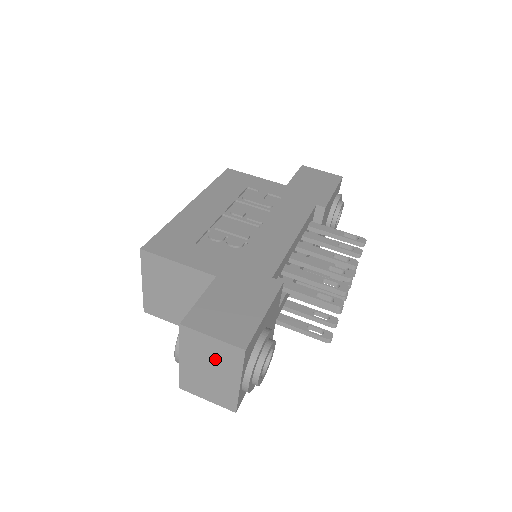
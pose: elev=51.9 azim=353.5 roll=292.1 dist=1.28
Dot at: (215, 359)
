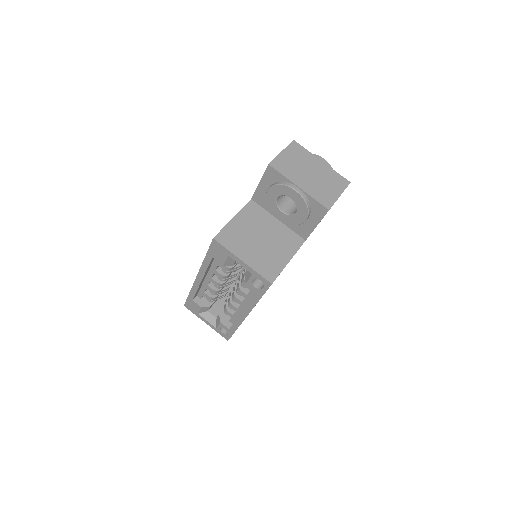
Dot at: (300, 162)
